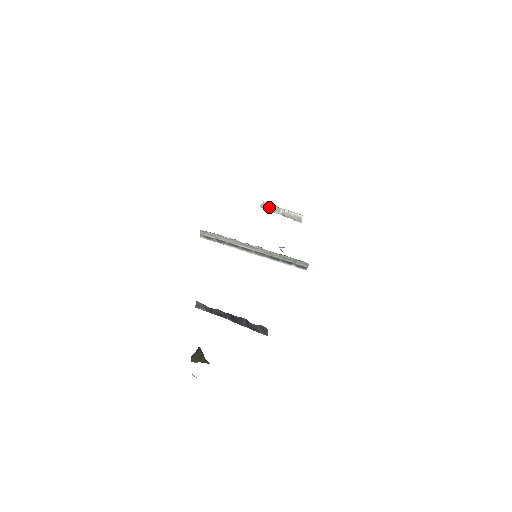
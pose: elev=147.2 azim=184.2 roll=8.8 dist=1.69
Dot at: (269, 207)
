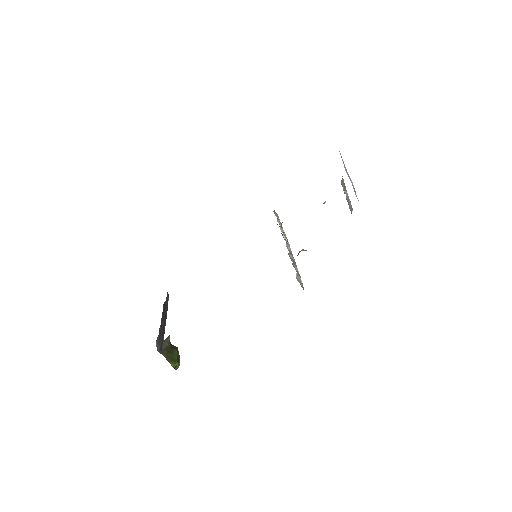
Dot at: (343, 185)
